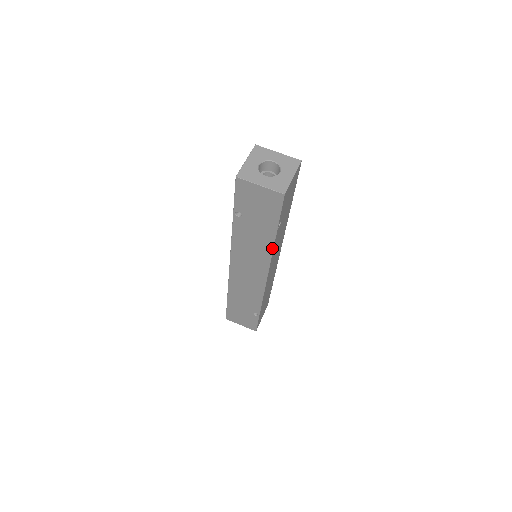
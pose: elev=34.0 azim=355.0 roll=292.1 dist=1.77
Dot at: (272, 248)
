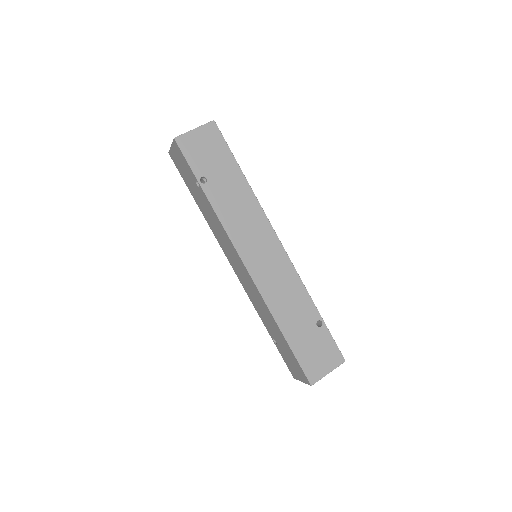
Dot at: (252, 192)
